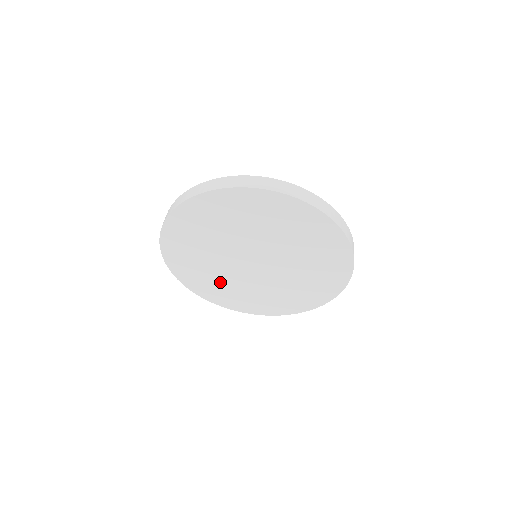
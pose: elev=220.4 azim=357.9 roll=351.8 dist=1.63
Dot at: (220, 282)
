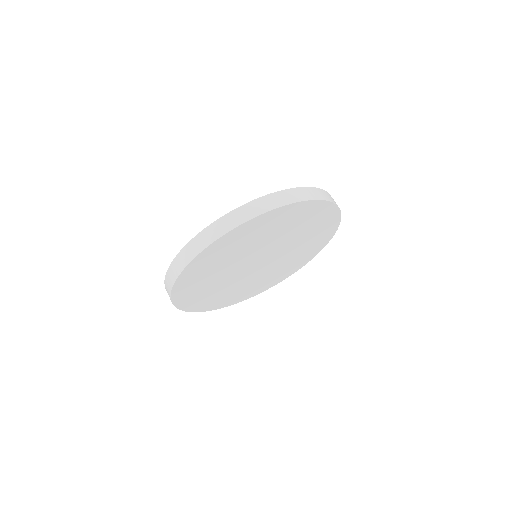
Dot at: (217, 291)
